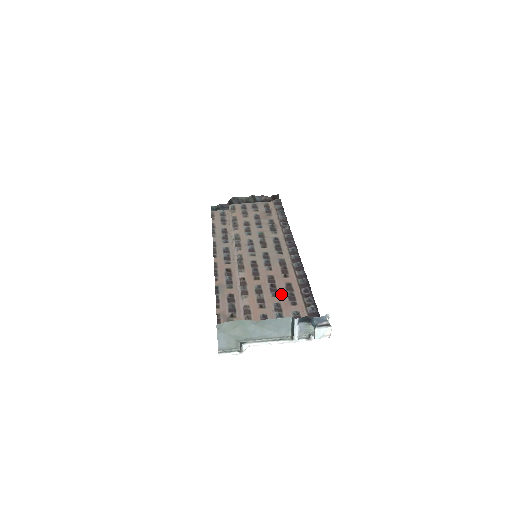
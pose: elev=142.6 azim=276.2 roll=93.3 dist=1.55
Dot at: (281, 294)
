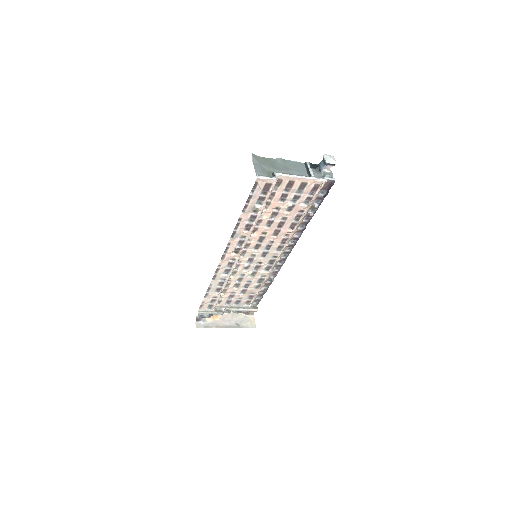
Dot at: (289, 219)
